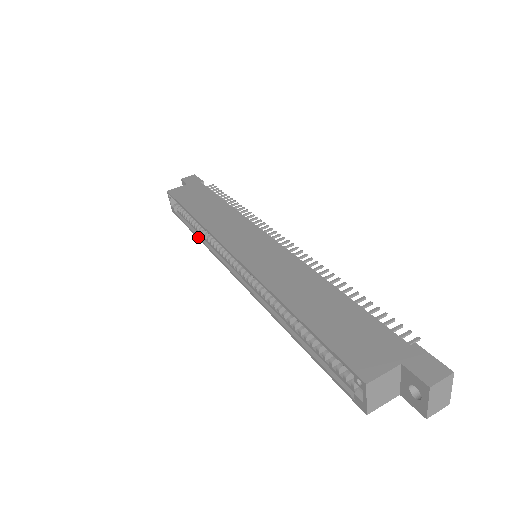
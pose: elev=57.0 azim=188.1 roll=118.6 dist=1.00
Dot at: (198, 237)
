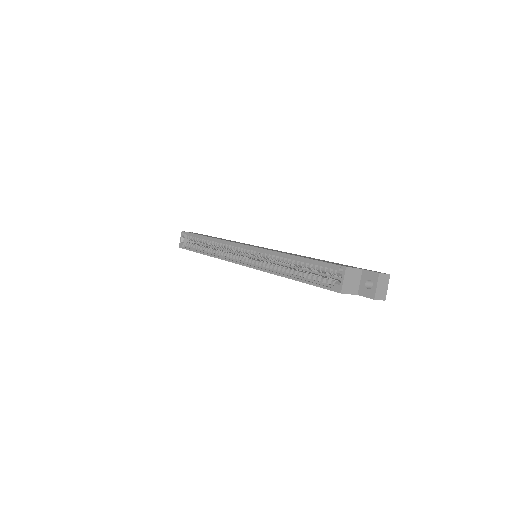
Dot at: (206, 253)
